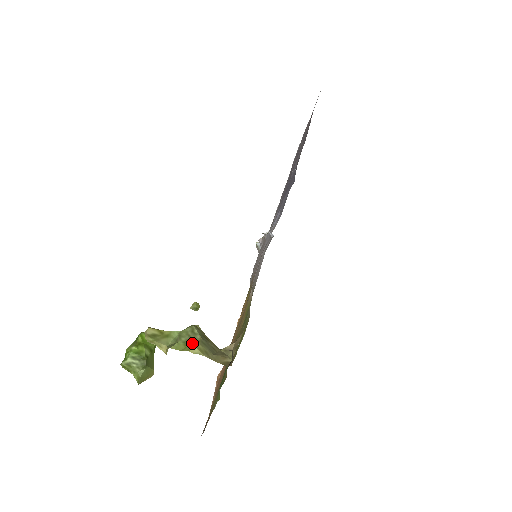
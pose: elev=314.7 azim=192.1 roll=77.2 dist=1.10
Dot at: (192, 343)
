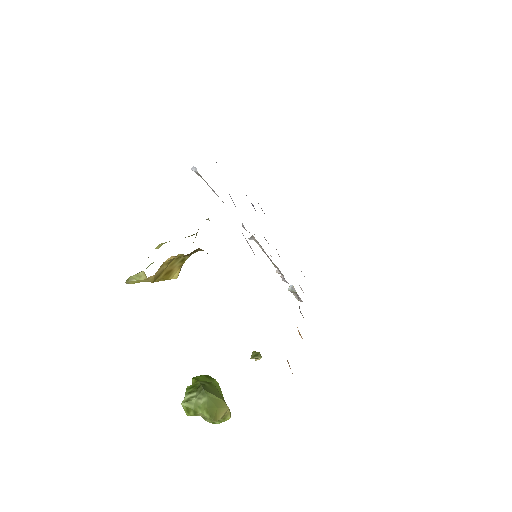
Dot at: occluded
